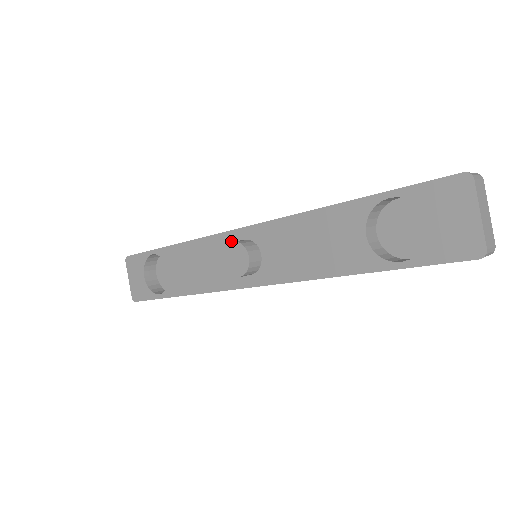
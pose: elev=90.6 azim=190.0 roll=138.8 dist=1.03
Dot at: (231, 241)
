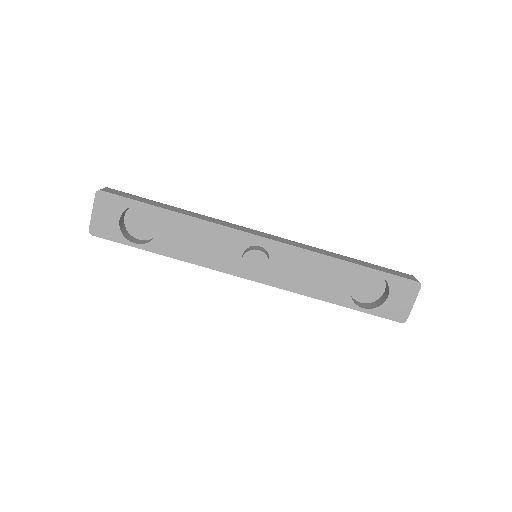
Dot at: (245, 240)
